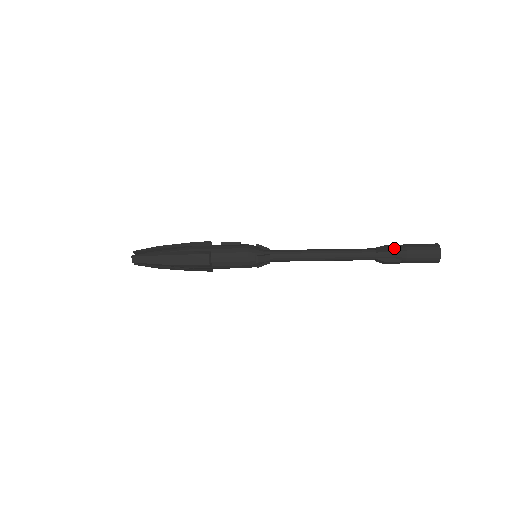
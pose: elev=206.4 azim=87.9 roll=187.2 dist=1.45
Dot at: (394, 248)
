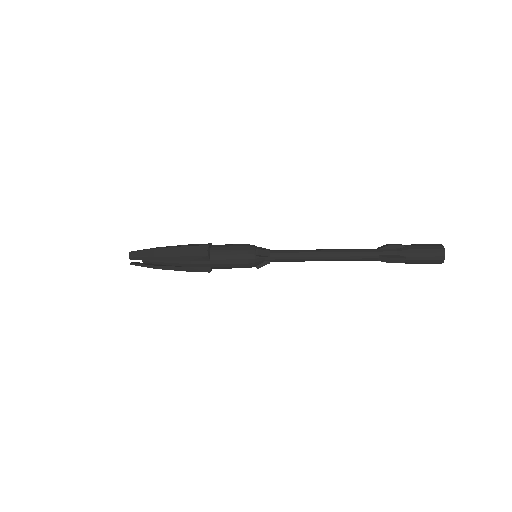
Dot at: (396, 245)
